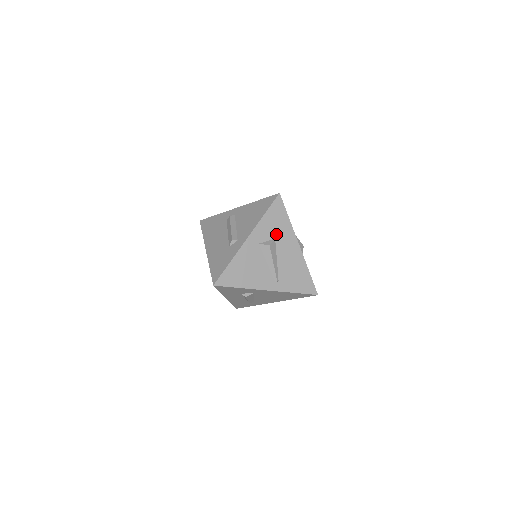
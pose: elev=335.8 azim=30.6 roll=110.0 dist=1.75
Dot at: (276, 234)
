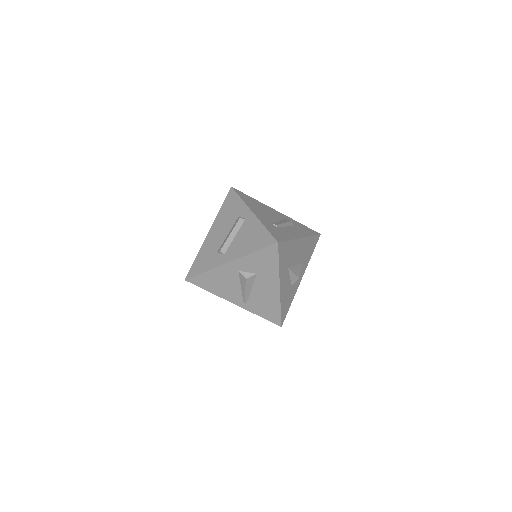
Dot at: (259, 271)
